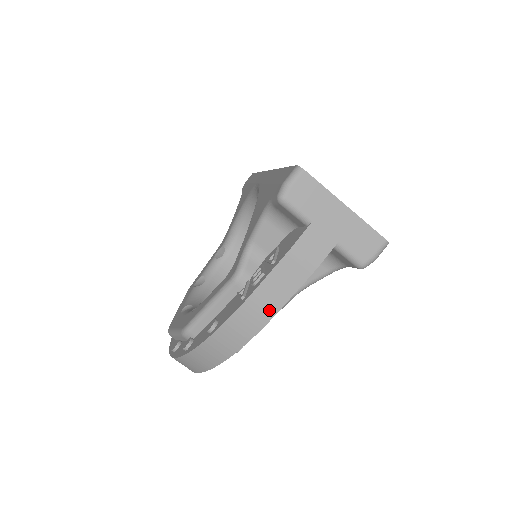
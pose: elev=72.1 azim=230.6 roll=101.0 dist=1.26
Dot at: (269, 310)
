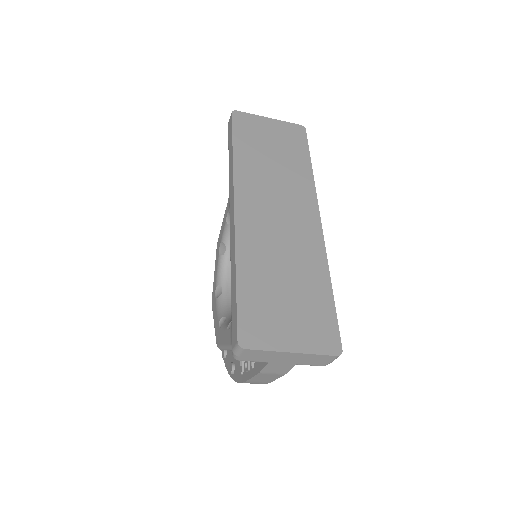
Dot at: (263, 383)
